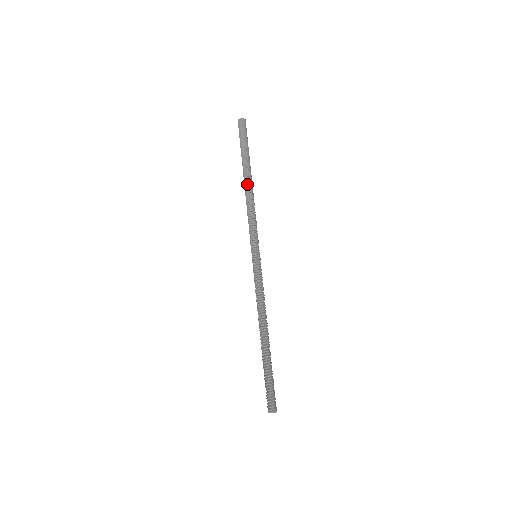
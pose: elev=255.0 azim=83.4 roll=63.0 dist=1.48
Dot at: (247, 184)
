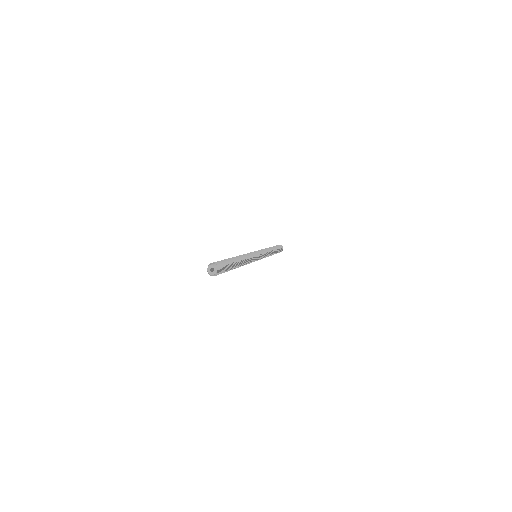
Dot at: occluded
